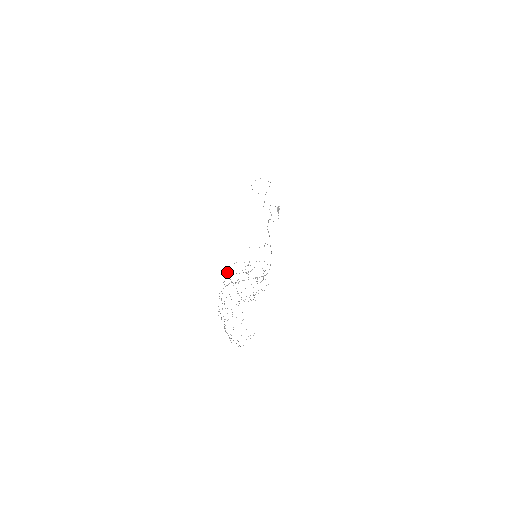
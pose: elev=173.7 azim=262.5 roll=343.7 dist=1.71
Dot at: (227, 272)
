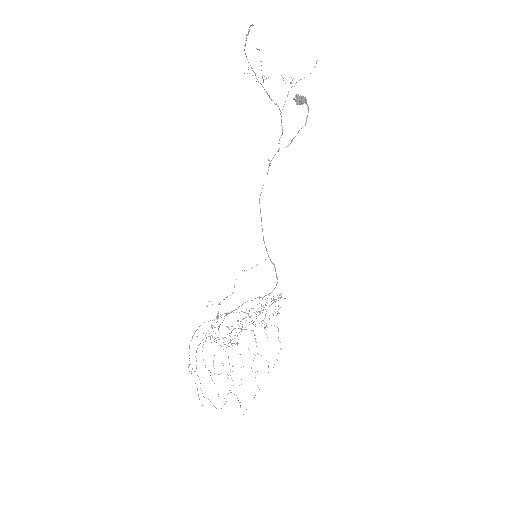
Dot at: occluded
